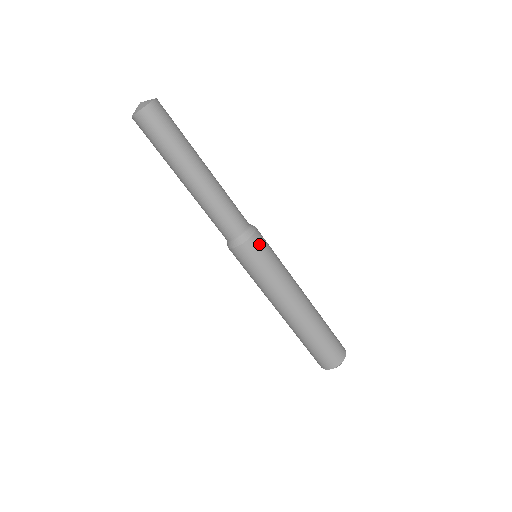
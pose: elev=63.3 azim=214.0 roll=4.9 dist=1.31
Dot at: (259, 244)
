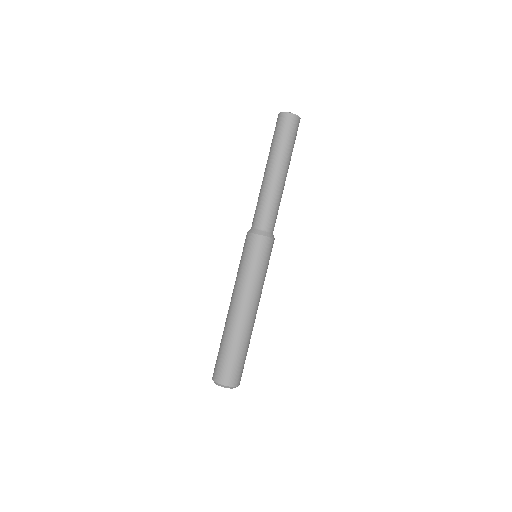
Dot at: occluded
